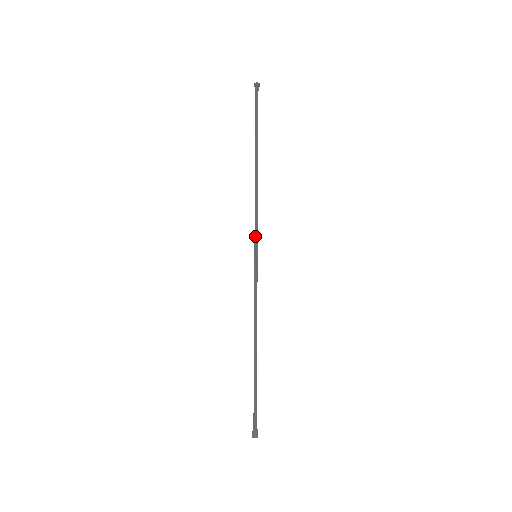
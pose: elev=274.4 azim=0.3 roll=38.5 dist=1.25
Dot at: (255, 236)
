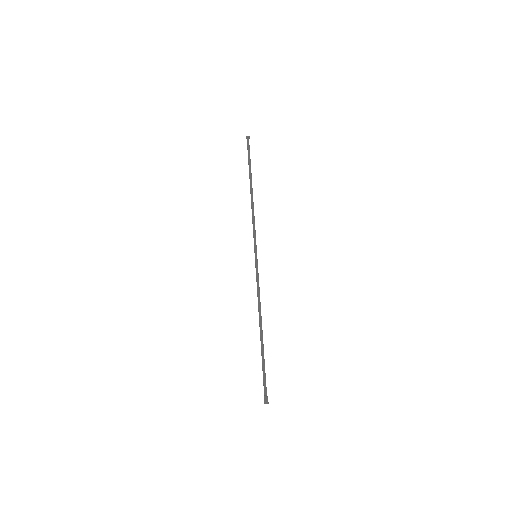
Dot at: (255, 241)
